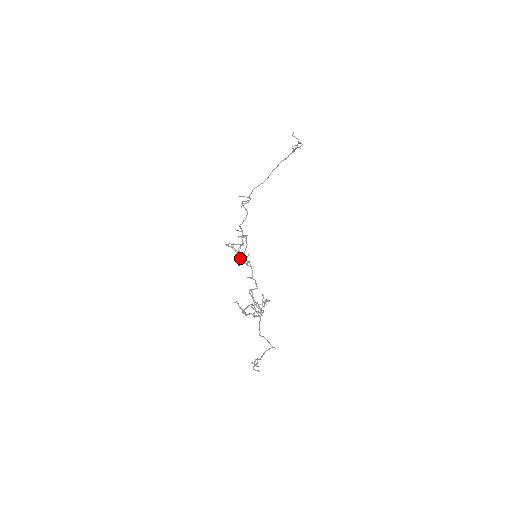
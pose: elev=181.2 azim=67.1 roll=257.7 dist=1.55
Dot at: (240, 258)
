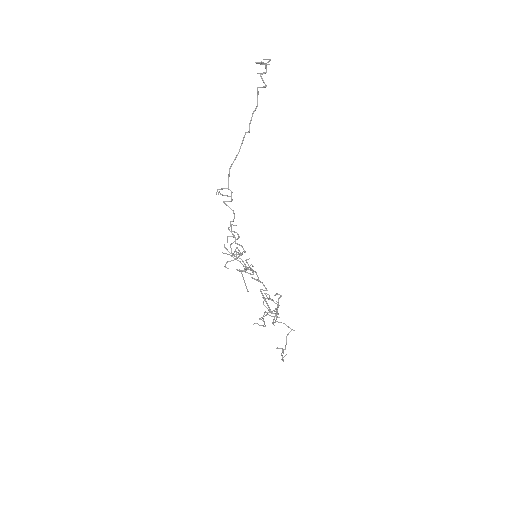
Dot at: occluded
